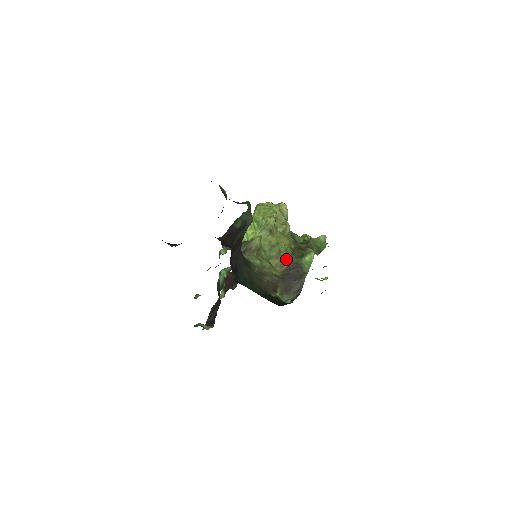
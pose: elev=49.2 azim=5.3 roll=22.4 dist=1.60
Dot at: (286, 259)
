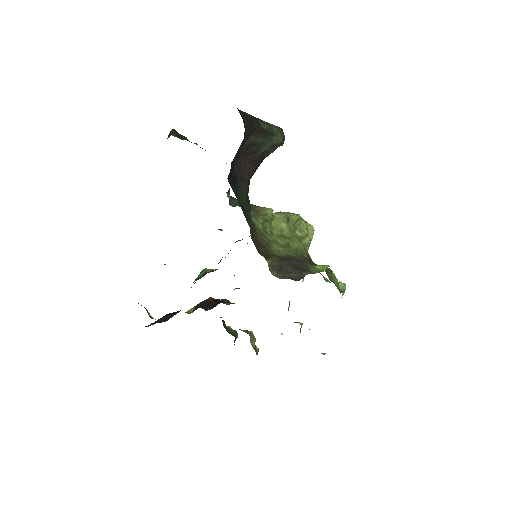
Dot at: (293, 253)
